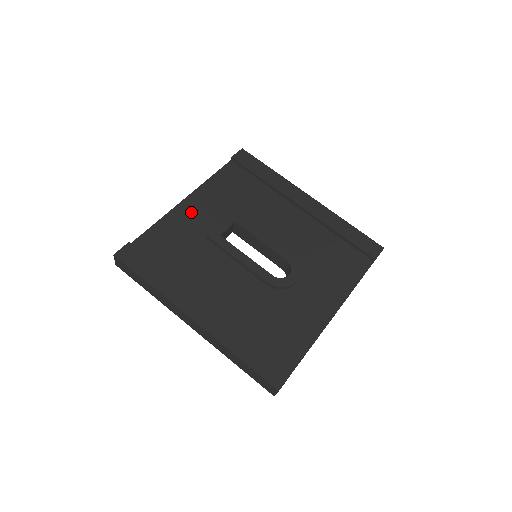
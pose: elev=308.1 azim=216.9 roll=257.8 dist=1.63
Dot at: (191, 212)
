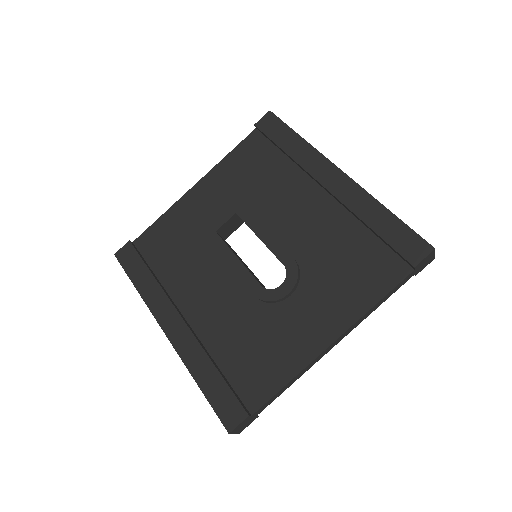
Dot at: (196, 202)
